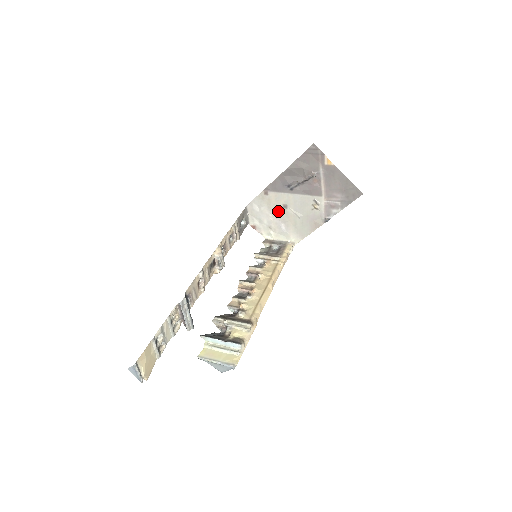
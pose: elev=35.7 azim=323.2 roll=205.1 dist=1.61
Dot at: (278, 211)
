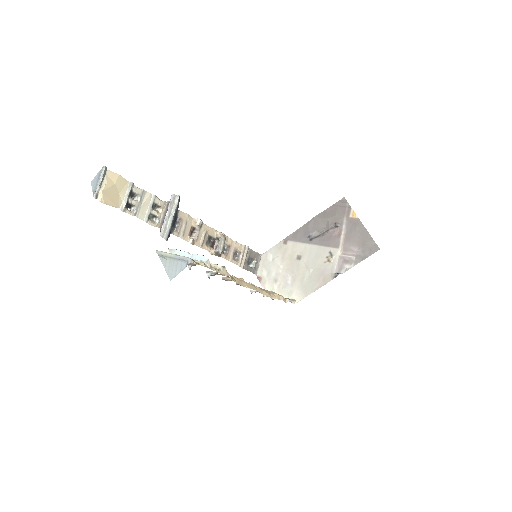
Dot at: (290, 262)
